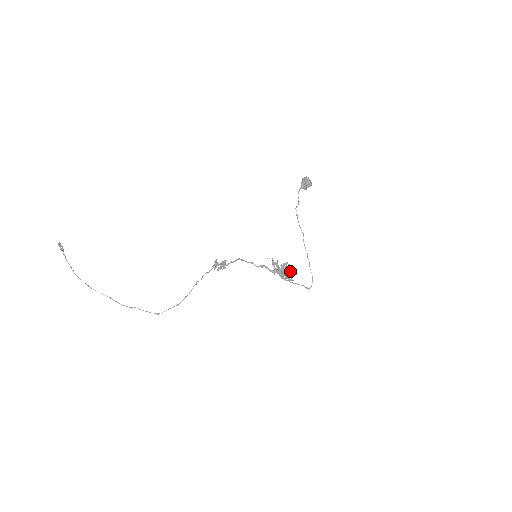
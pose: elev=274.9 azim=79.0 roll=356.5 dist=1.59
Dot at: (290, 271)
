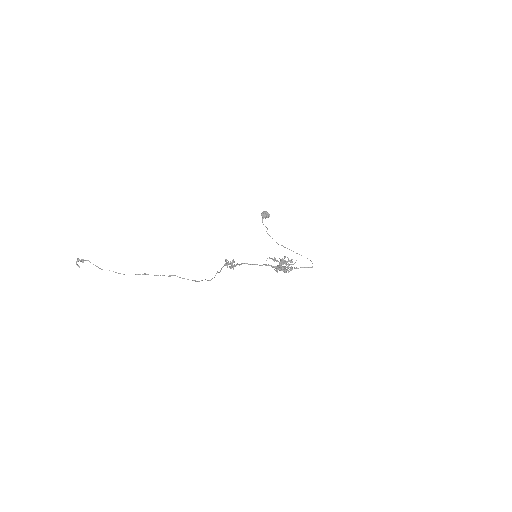
Dot at: (289, 260)
